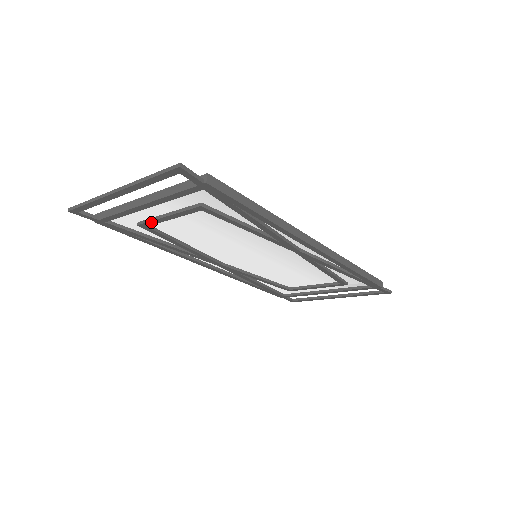
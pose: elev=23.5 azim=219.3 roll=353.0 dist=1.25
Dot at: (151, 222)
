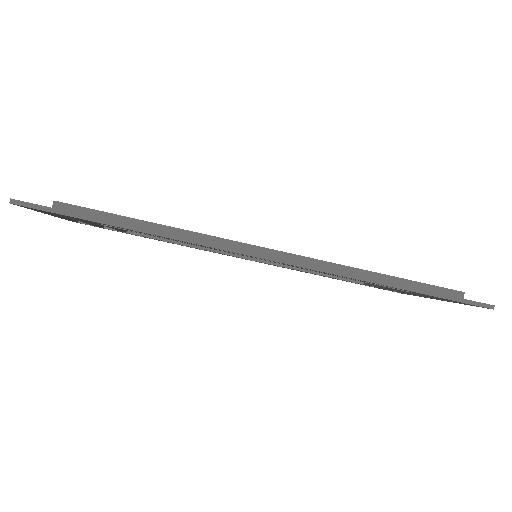
Dot at: occluded
